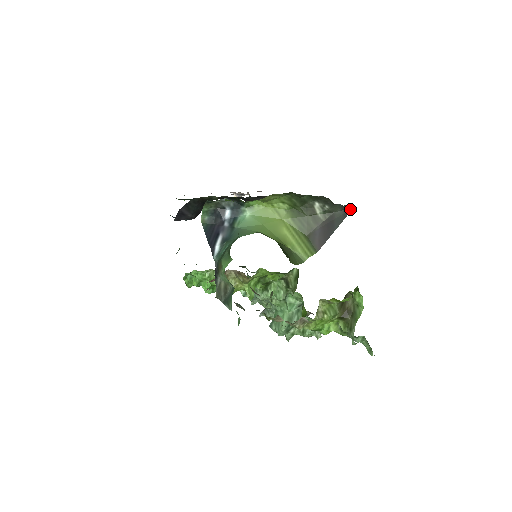
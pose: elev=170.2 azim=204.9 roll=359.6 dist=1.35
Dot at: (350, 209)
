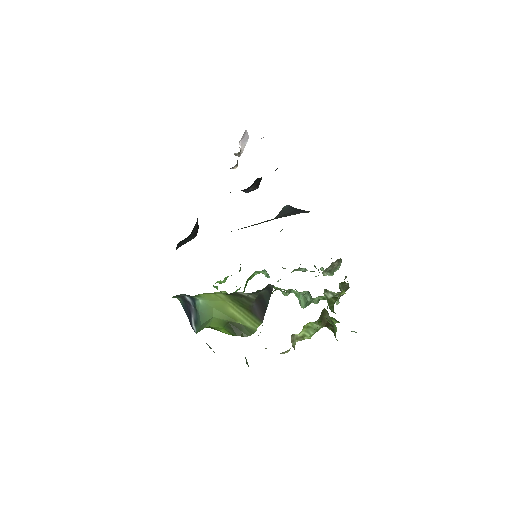
Dot at: (272, 287)
